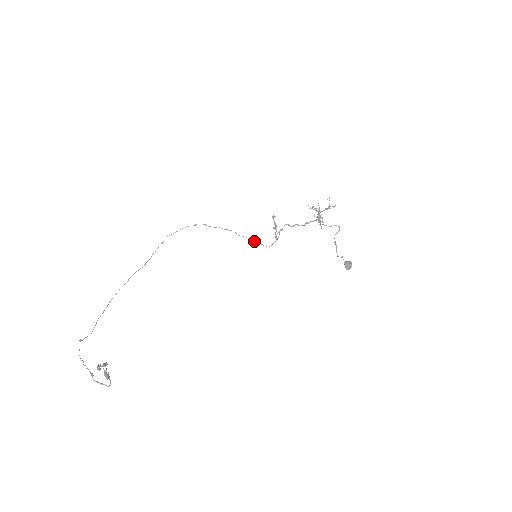
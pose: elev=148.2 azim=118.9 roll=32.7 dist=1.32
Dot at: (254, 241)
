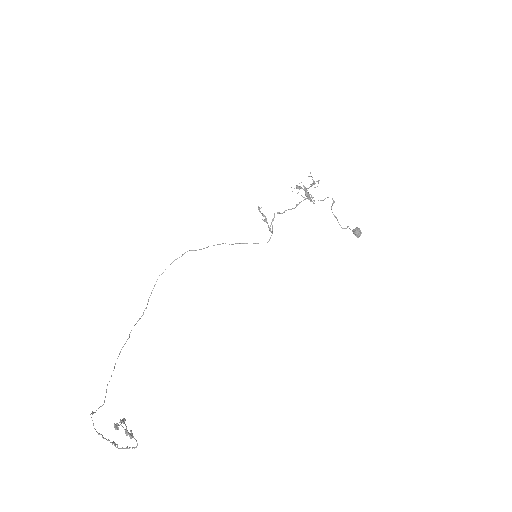
Dot at: occluded
